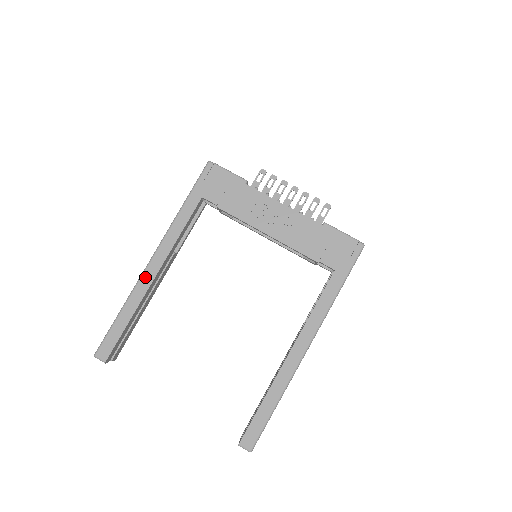
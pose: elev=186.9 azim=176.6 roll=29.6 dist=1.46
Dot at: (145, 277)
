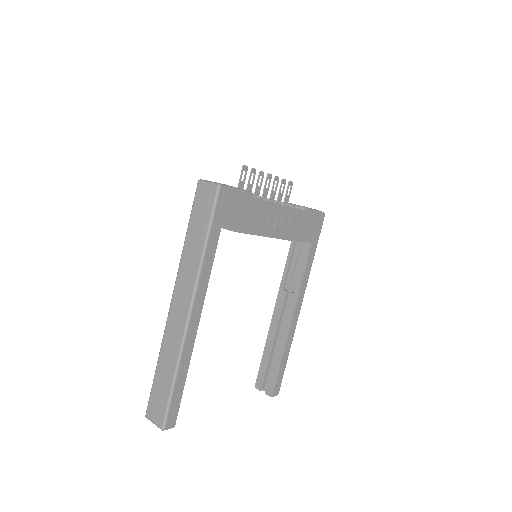
Dot at: (189, 335)
